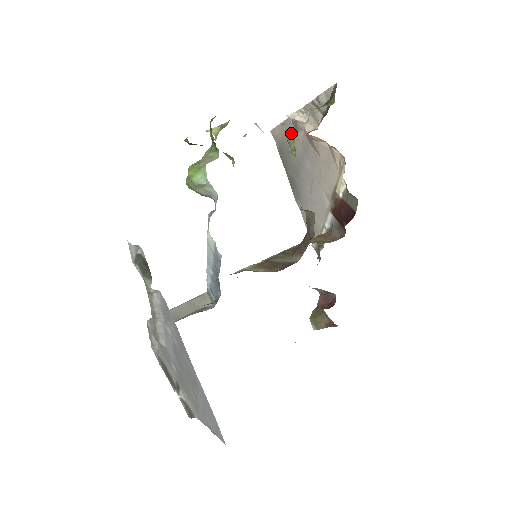
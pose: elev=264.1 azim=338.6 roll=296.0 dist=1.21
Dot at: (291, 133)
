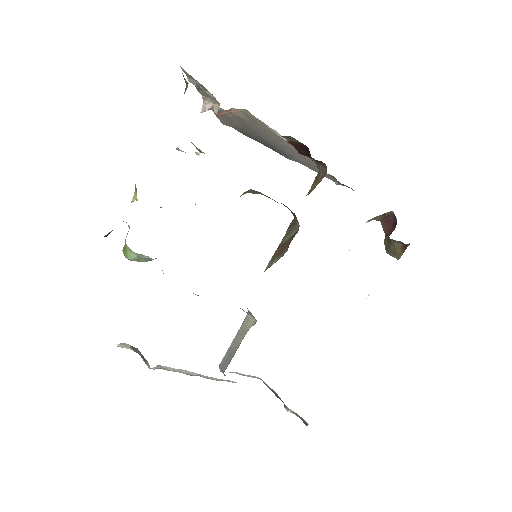
Dot at: occluded
